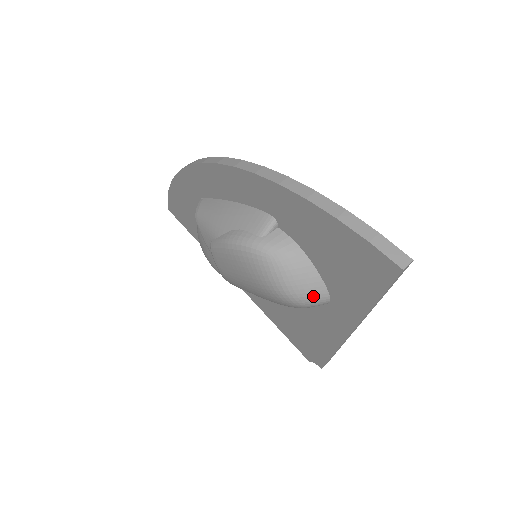
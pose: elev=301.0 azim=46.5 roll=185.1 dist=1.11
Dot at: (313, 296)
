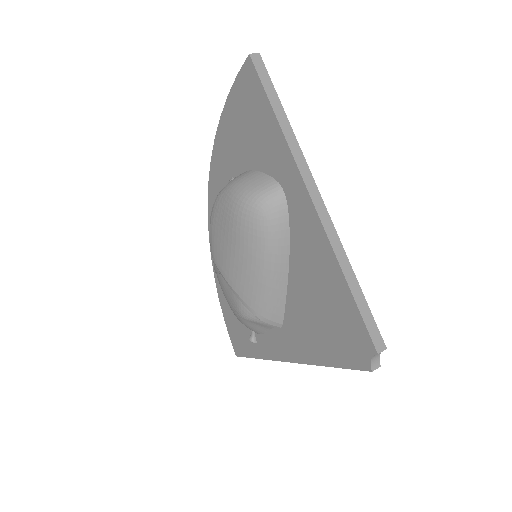
Dot at: (262, 188)
